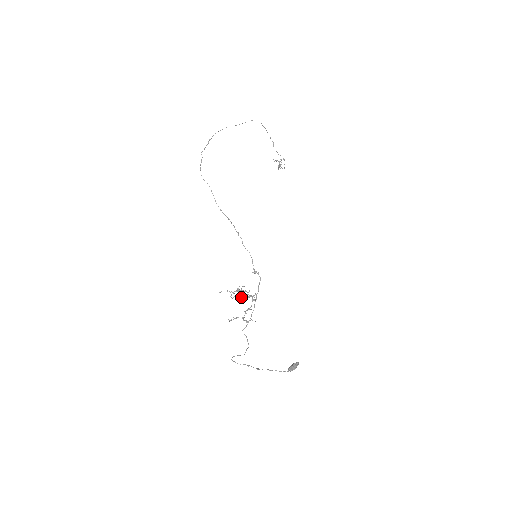
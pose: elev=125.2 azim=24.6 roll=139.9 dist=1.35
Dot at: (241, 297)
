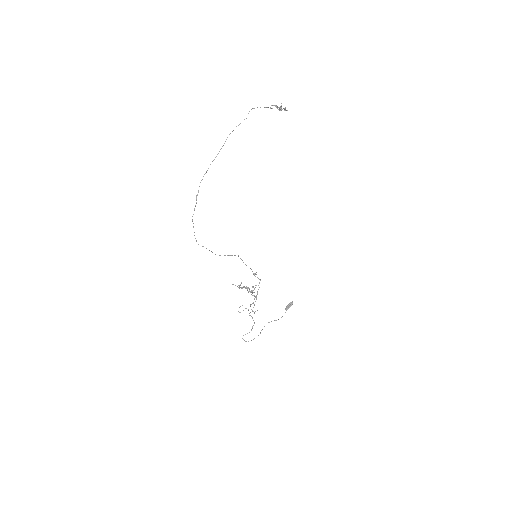
Dot at: occluded
